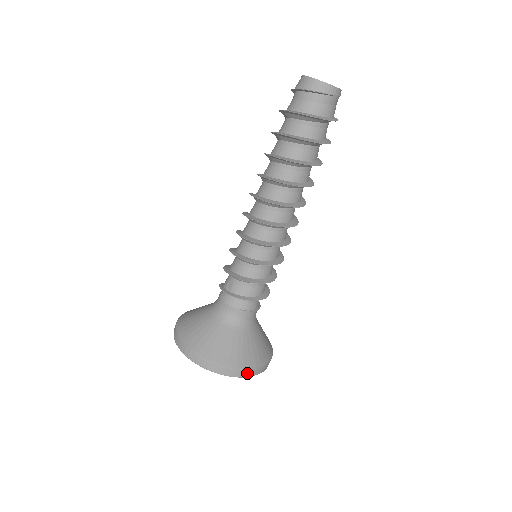
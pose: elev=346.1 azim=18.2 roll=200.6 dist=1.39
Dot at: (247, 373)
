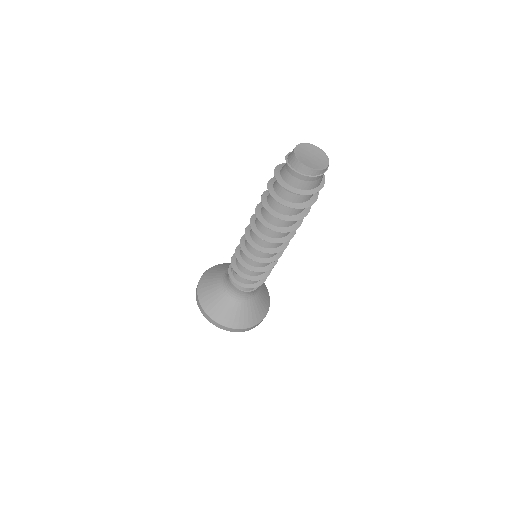
Dot at: (235, 330)
